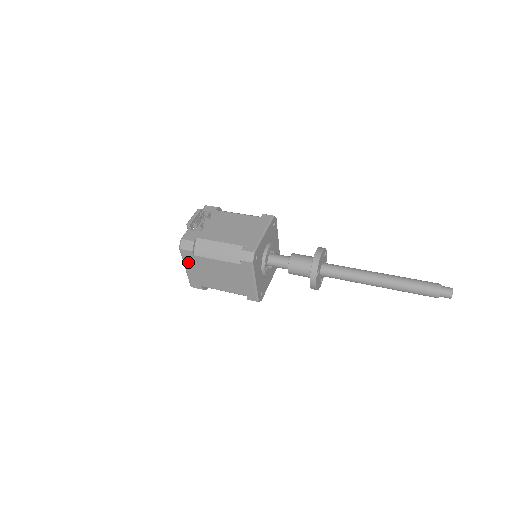
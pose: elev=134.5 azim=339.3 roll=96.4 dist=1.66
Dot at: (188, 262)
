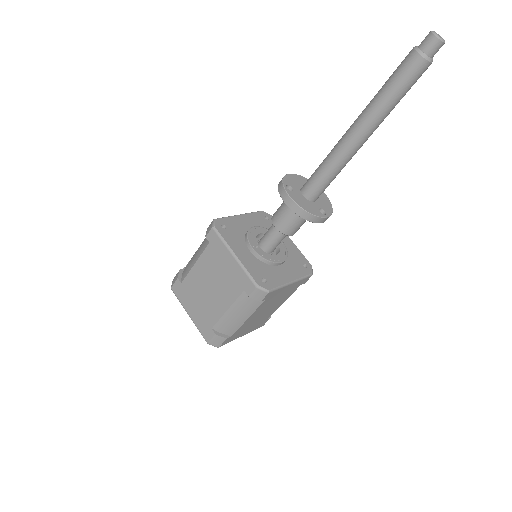
Dot at: (184, 301)
